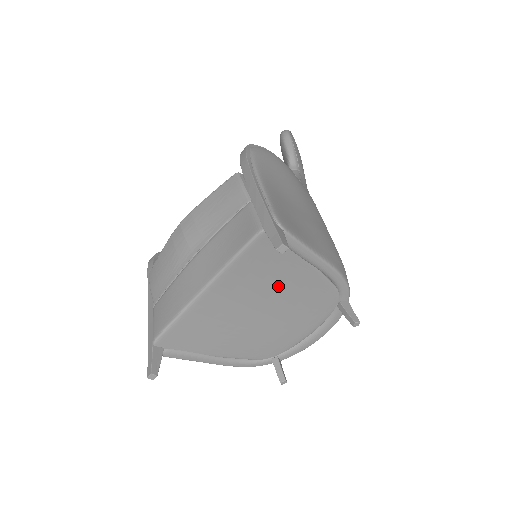
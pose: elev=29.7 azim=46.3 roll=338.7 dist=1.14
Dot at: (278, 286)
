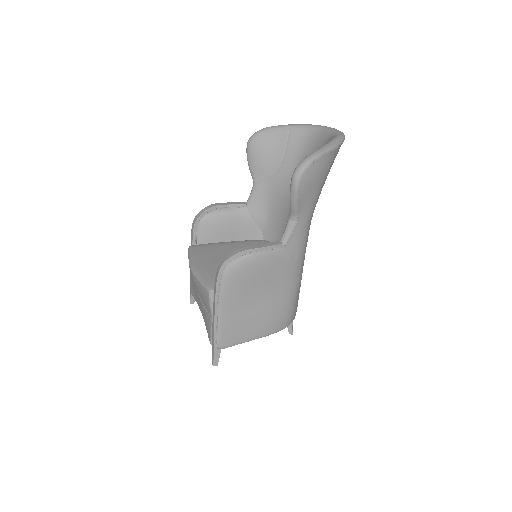
Dot at: occluded
